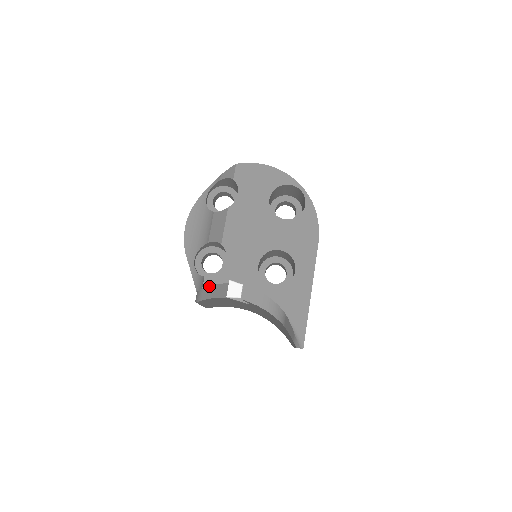
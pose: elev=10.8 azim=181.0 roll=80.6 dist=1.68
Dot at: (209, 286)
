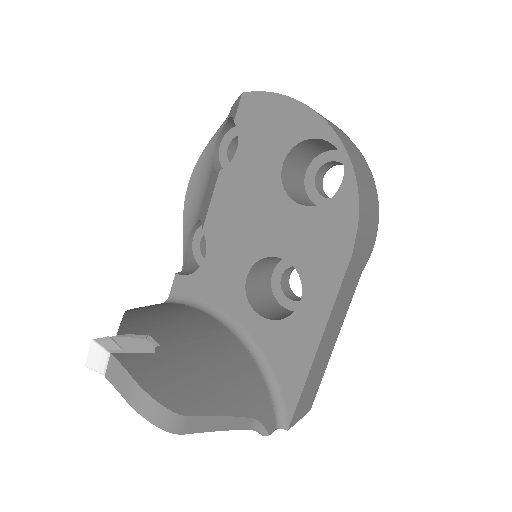
Dot at: (123, 315)
